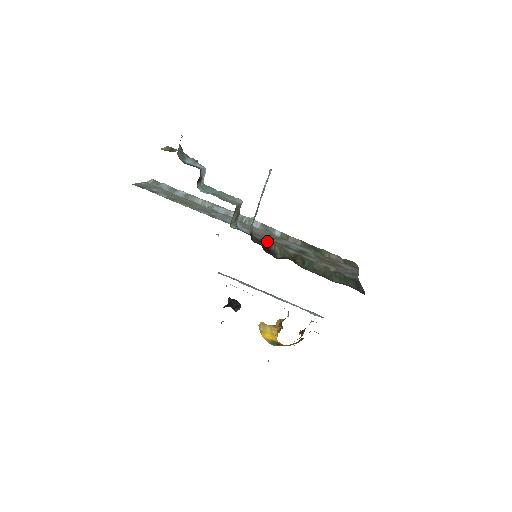
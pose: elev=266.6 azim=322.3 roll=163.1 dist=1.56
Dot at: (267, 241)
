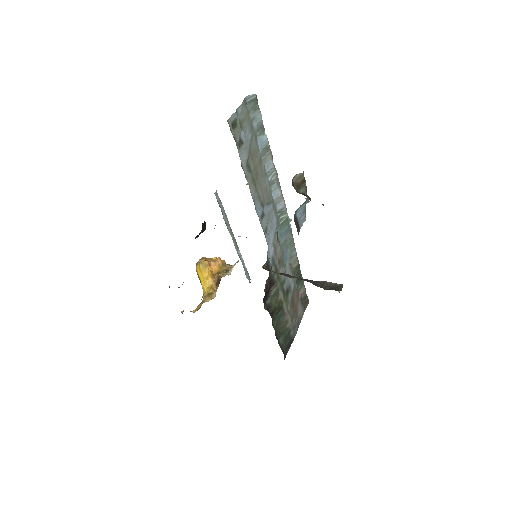
Dot at: (275, 278)
